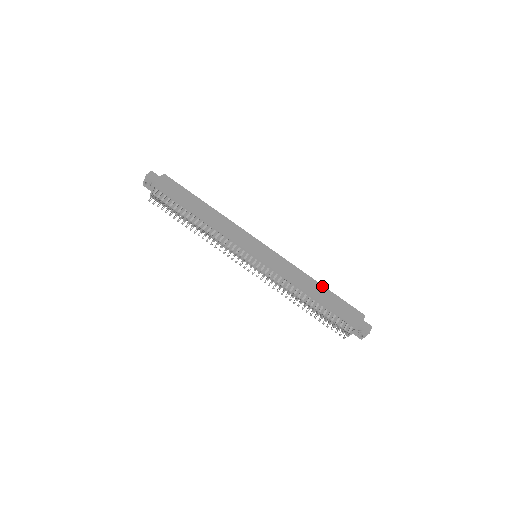
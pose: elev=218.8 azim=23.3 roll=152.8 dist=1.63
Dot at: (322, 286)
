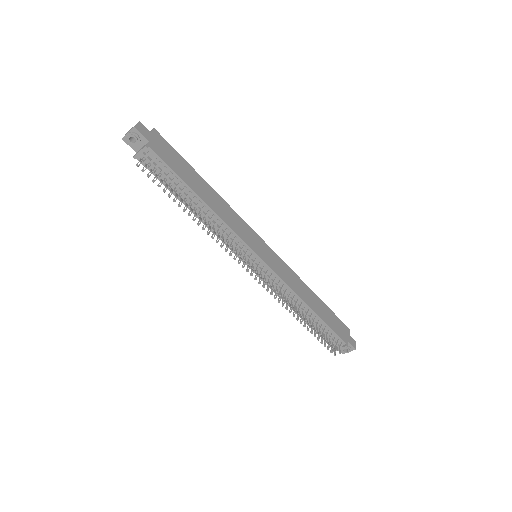
Dot at: (316, 296)
